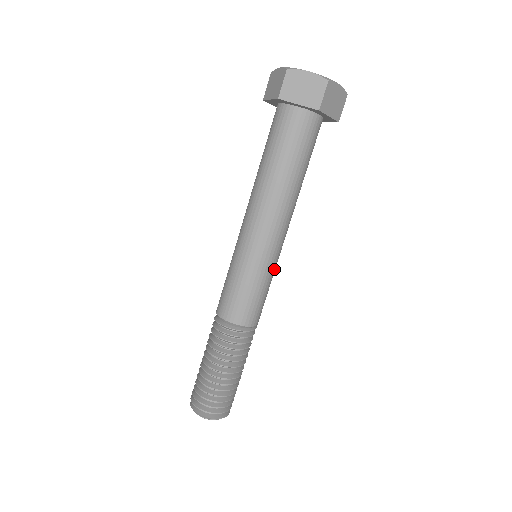
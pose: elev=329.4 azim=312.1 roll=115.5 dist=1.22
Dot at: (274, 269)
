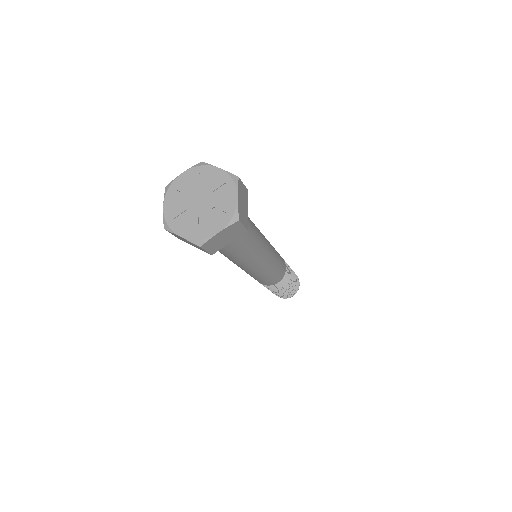
Dot at: (271, 268)
